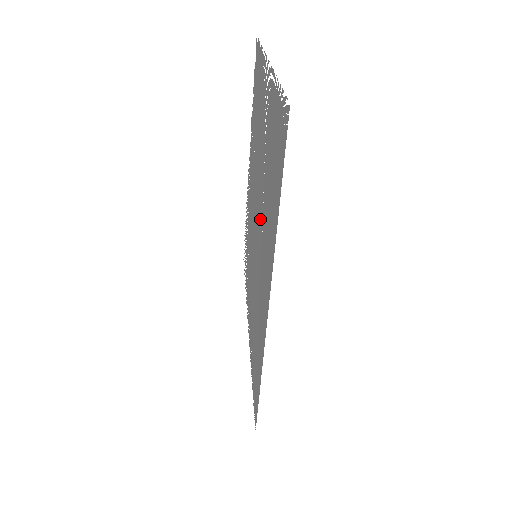
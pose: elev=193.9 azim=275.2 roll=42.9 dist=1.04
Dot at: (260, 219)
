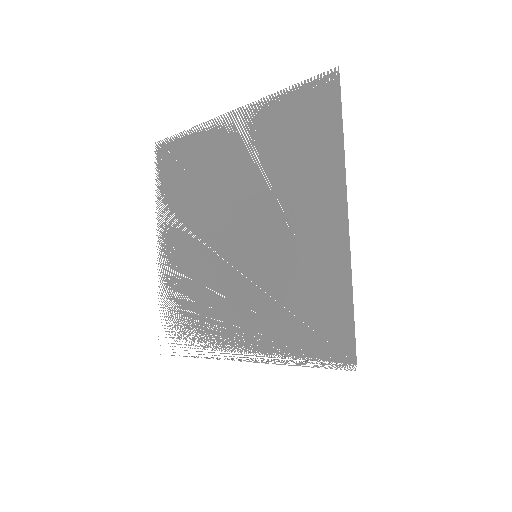
Dot at: (271, 203)
